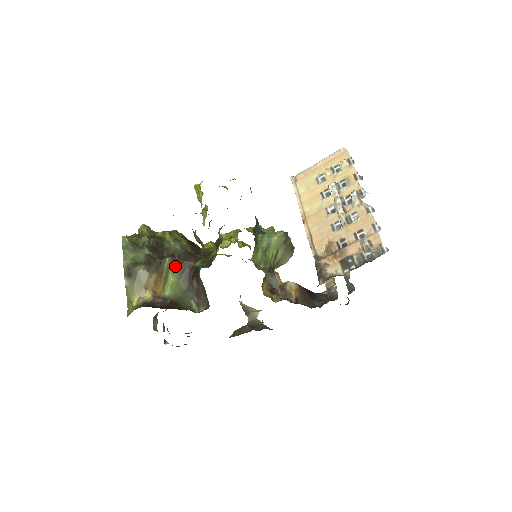
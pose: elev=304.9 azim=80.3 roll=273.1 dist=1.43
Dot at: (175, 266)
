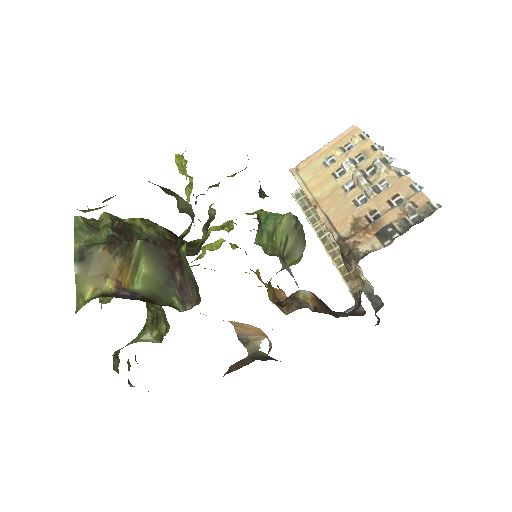
Dot at: (149, 253)
